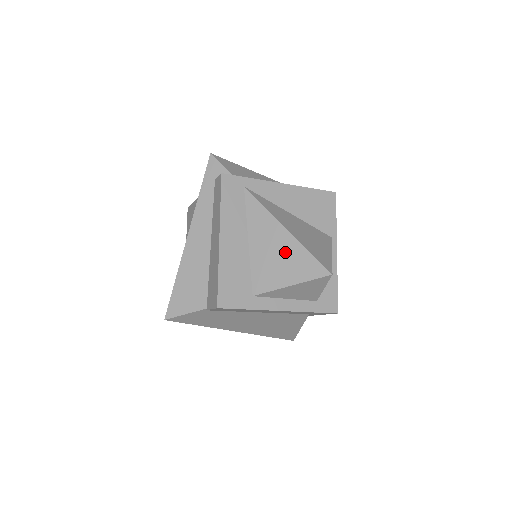
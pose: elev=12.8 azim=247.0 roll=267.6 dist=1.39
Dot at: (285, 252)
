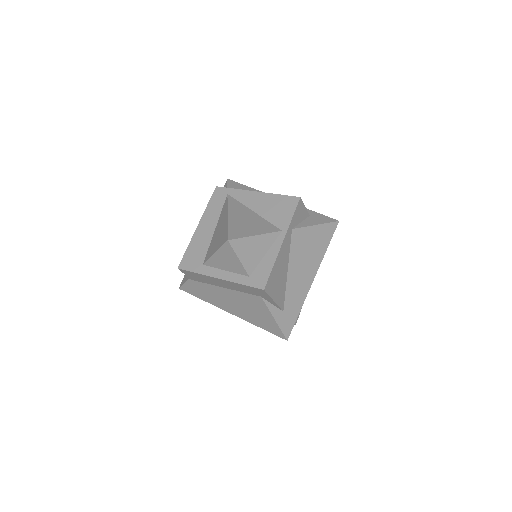
Dot at: (221, 231)
